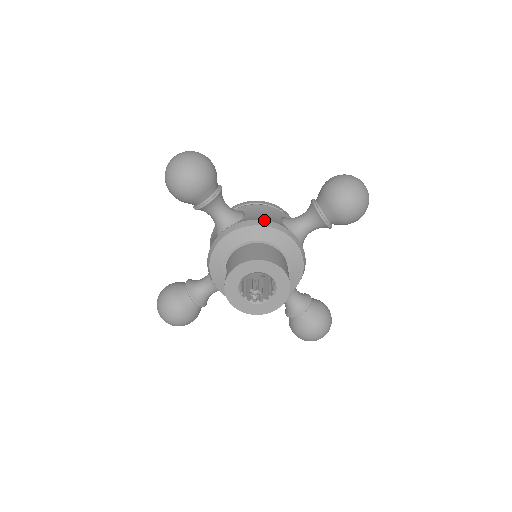
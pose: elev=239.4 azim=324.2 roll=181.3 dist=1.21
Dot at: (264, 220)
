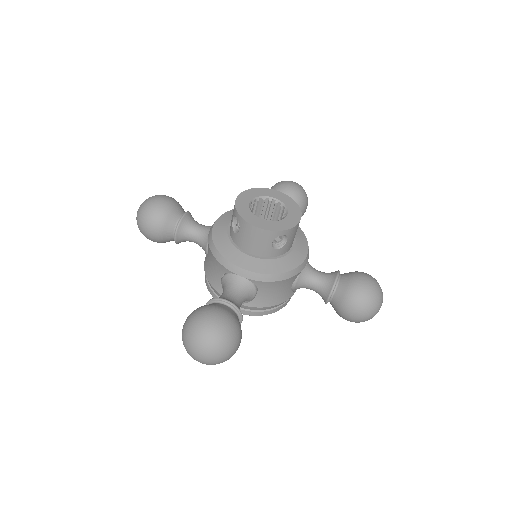
Dot at: occluded
